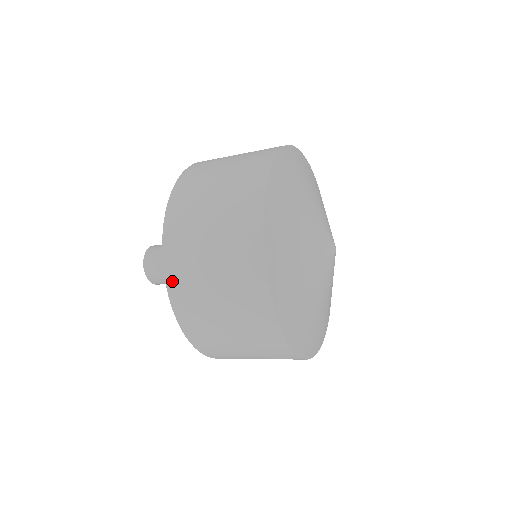
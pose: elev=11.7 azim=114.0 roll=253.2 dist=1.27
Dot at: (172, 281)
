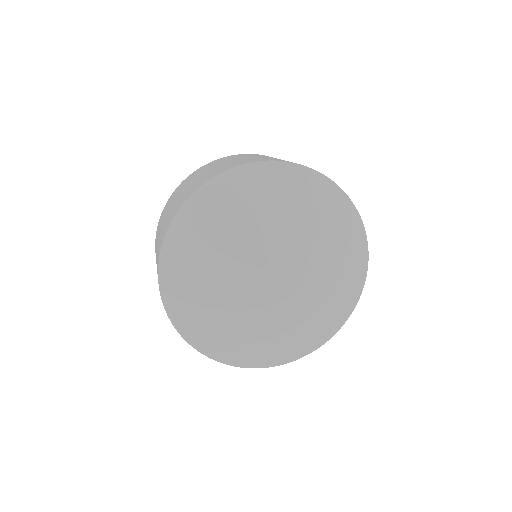
Dot at: occluded
